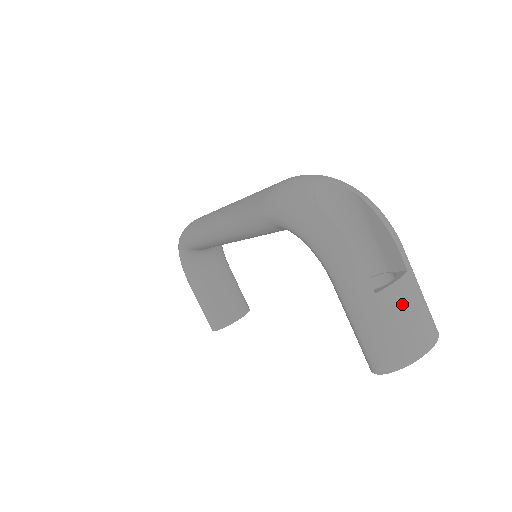
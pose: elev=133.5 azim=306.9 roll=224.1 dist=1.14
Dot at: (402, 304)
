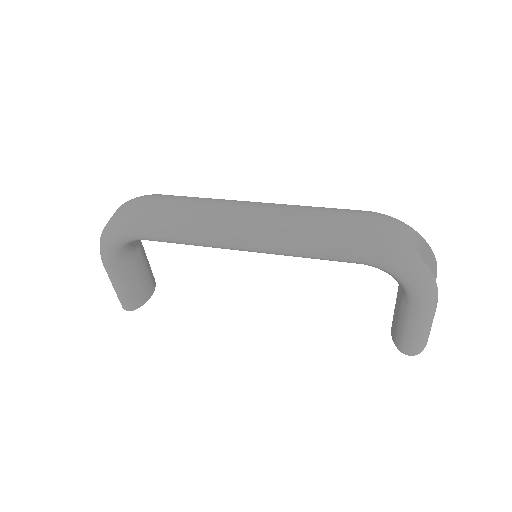
Dot at: occluded
